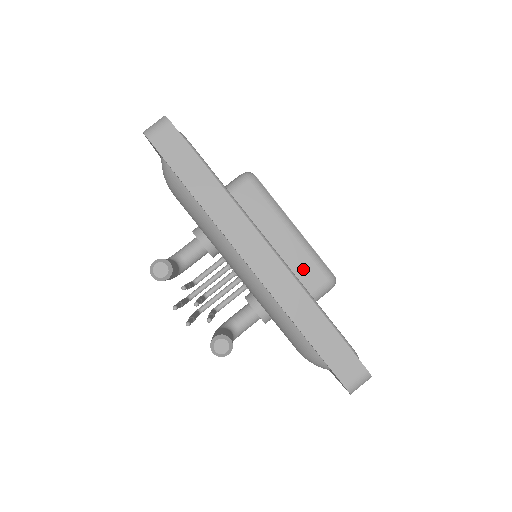
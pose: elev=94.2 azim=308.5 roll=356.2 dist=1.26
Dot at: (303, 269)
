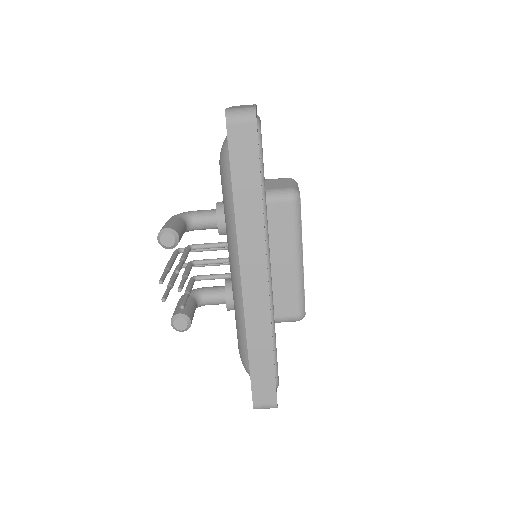
Dot at: (285, 297)
